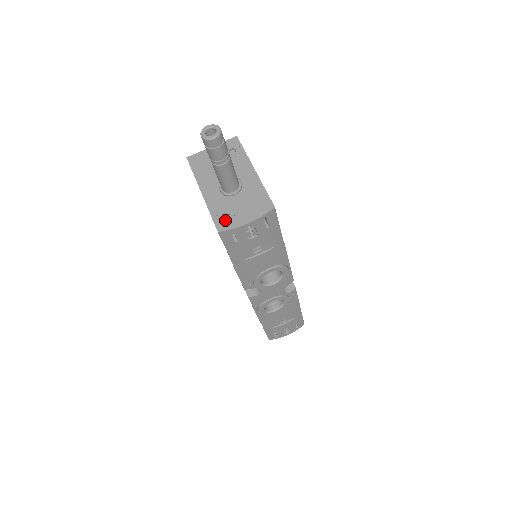
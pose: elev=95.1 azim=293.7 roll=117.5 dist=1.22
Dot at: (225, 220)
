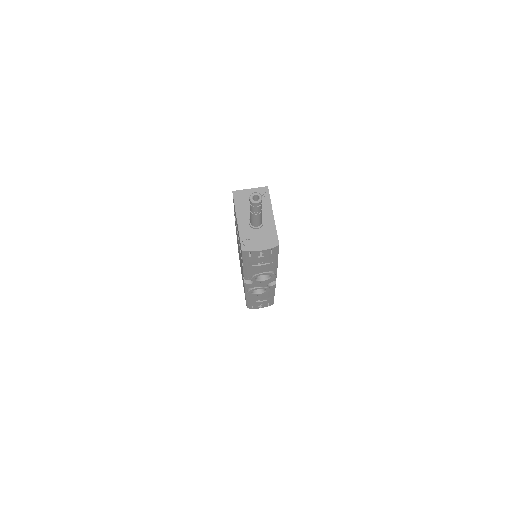
Dot at: (248, 244)
